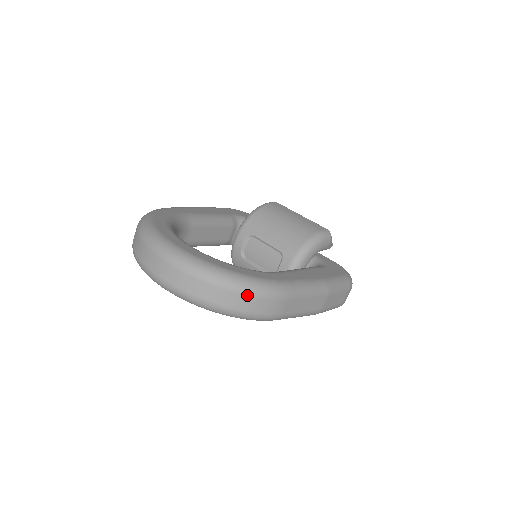
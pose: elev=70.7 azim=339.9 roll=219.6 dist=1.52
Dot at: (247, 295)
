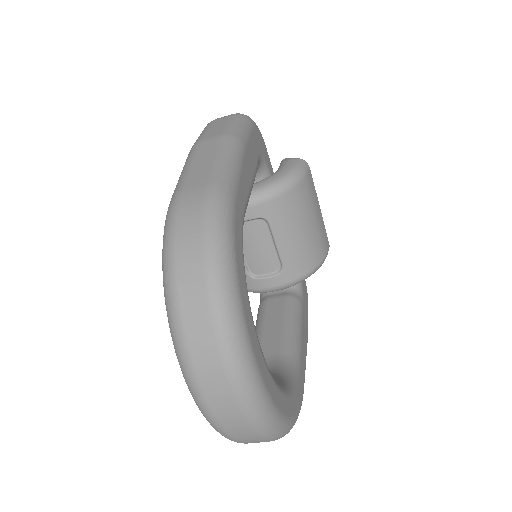
Dot at: occluded
